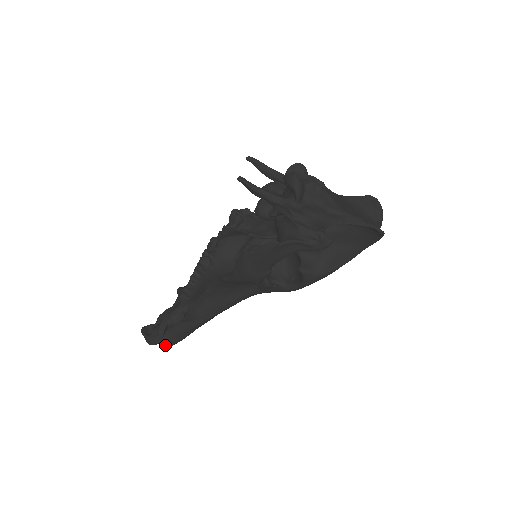
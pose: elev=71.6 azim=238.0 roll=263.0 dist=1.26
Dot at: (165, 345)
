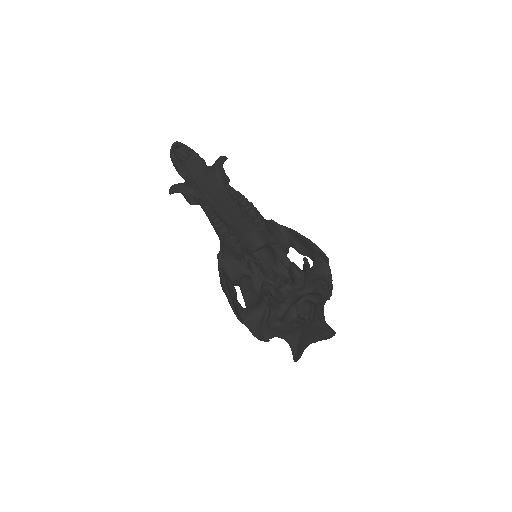
Dot at: occluded
